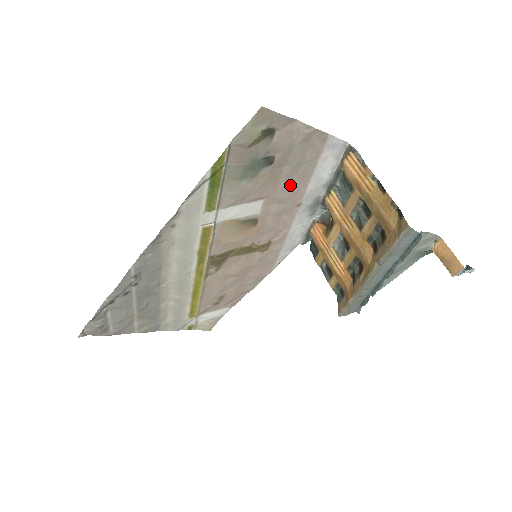
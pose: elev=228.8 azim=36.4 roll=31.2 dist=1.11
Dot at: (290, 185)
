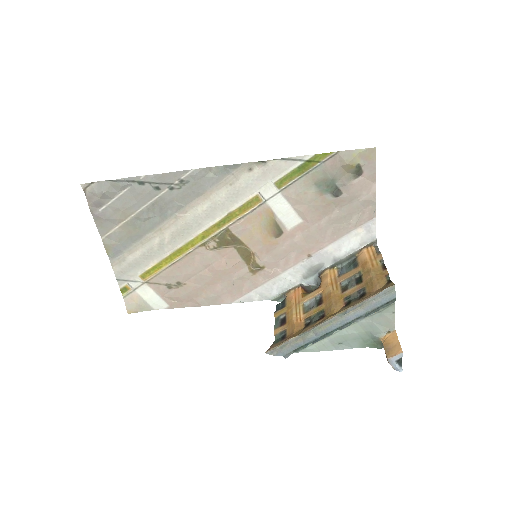
Dot at: (324, 230)
